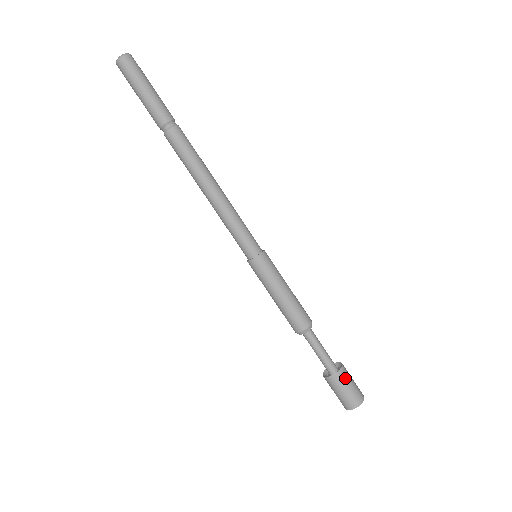
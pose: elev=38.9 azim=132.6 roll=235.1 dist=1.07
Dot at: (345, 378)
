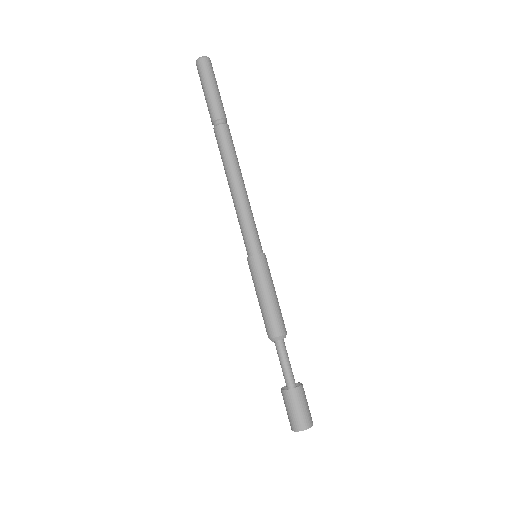
Dot at: (290, 400)
